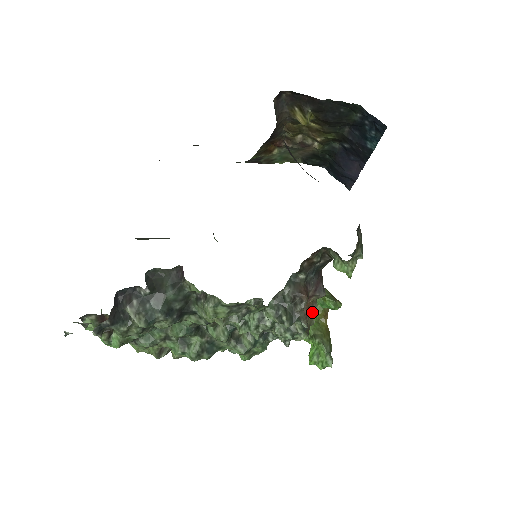
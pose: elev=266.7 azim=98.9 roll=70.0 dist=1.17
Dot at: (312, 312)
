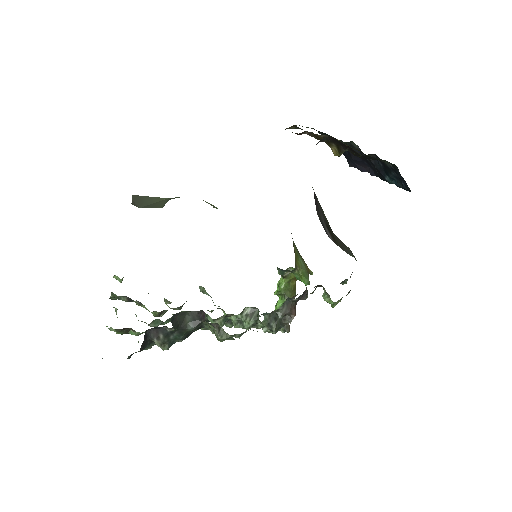
Dot at: occluded
